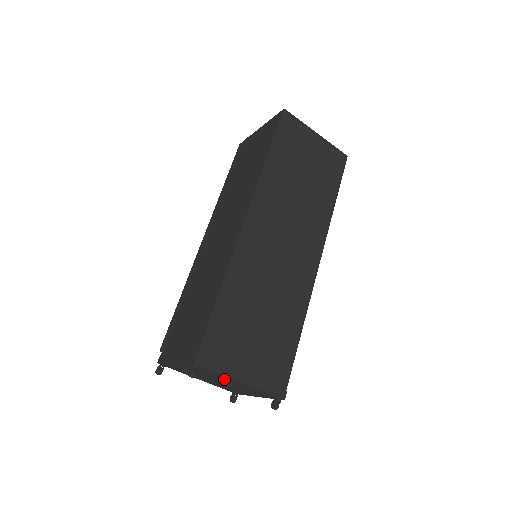
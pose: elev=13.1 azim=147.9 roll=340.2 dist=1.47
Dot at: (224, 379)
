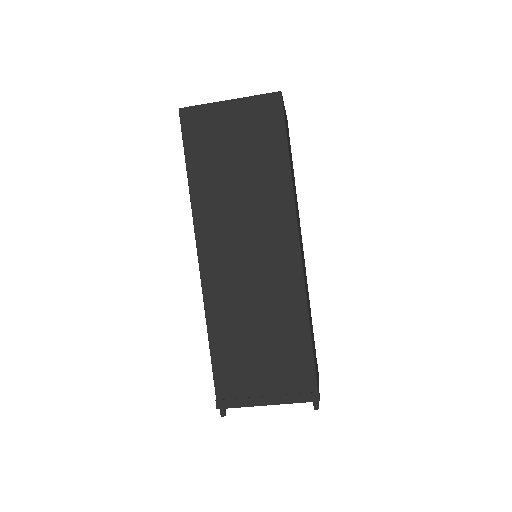
Dot at: occluded
